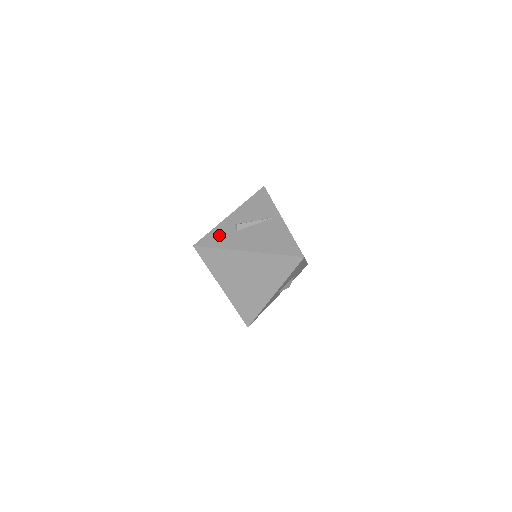
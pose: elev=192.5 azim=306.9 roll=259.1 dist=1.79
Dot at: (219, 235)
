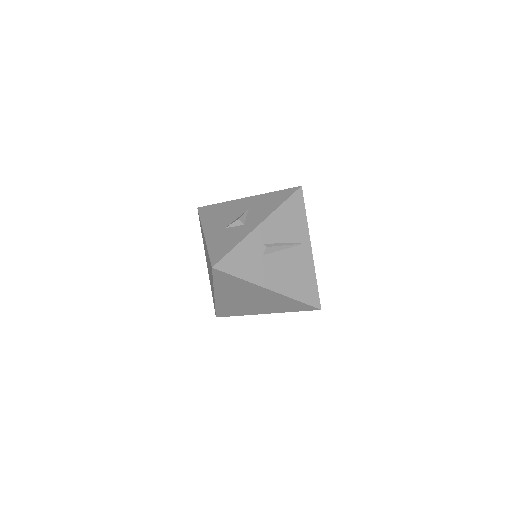
Dot at: (243, 257)
